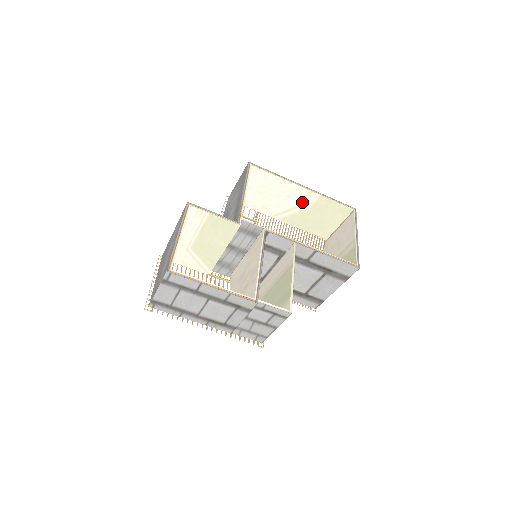
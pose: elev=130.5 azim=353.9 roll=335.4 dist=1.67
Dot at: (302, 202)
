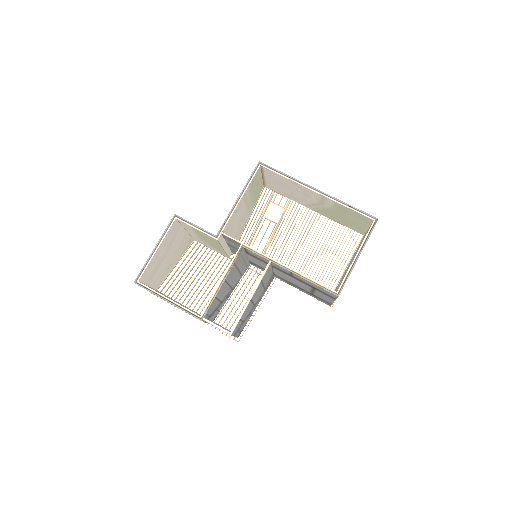
Dot at: (322, 202)
